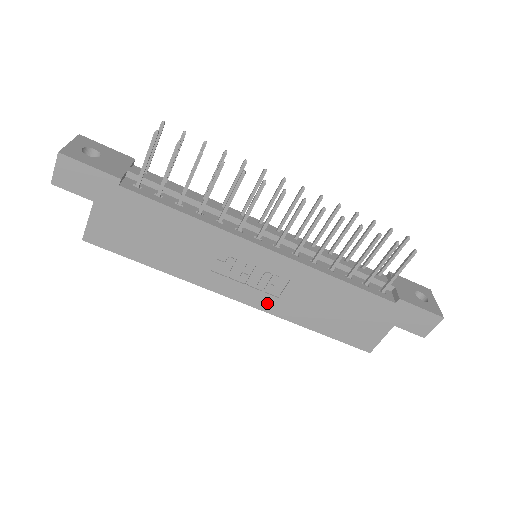
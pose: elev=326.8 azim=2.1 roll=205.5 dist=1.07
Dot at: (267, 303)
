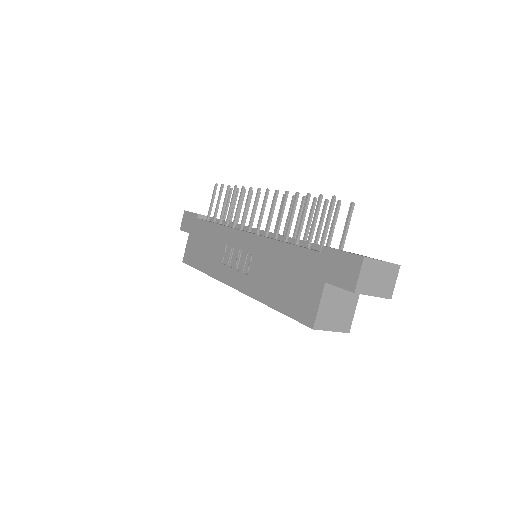
Dot at: (246, 284)
